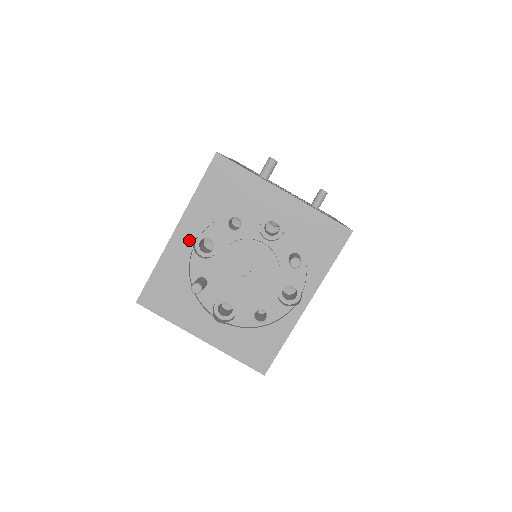
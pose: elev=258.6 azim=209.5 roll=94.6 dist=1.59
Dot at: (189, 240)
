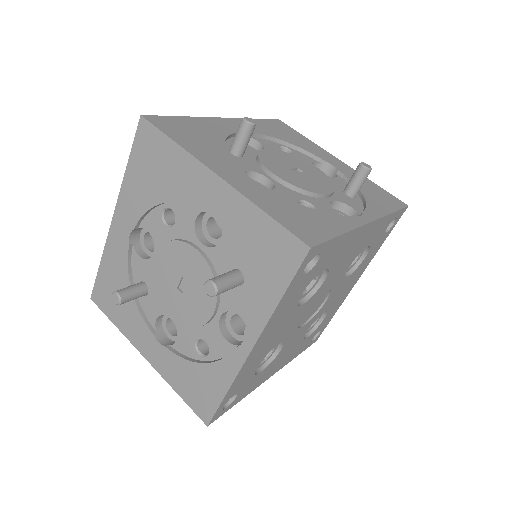
Dot at: (125, 233)
